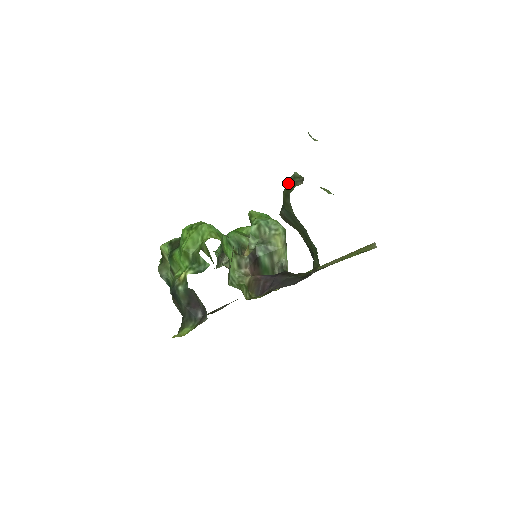
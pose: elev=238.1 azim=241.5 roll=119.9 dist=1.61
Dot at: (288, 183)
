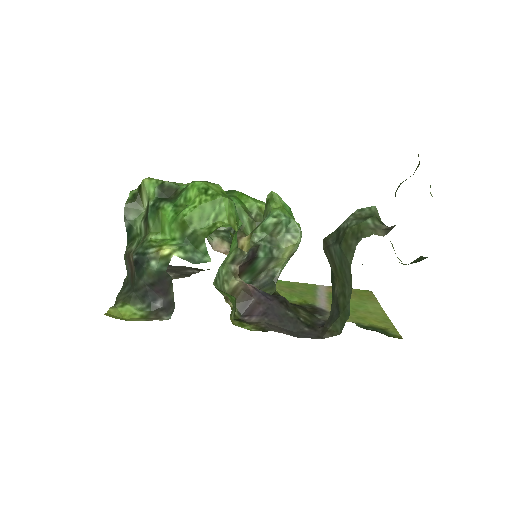
Dot at: (359, 214)
